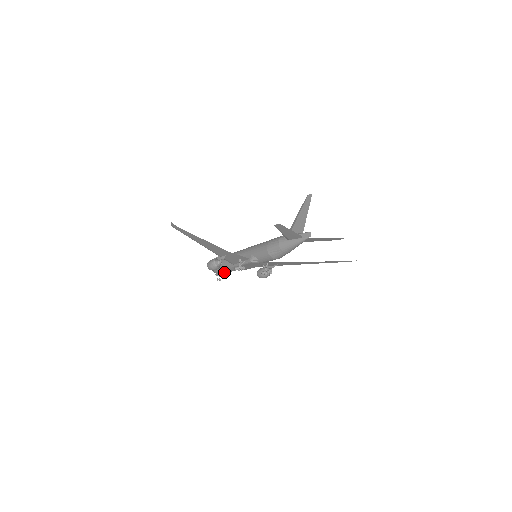
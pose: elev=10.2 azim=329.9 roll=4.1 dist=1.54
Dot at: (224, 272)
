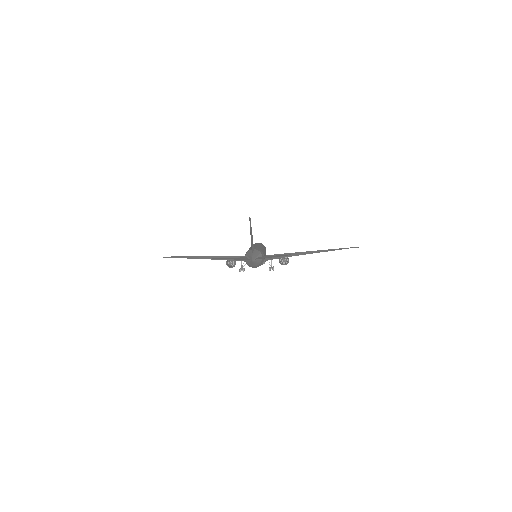
Dot at: occluded
